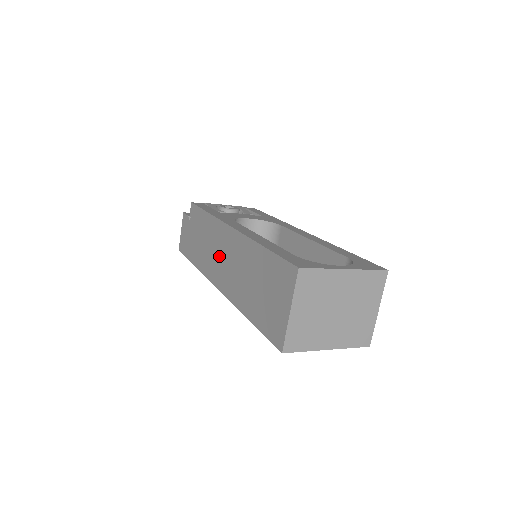
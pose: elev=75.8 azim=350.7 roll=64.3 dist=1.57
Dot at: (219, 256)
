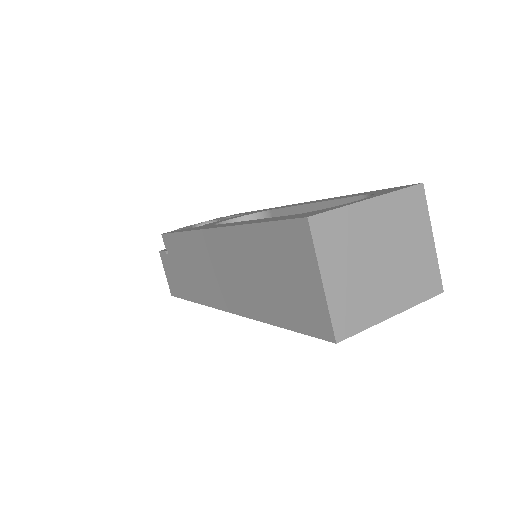
Dot at: (212, 272)
